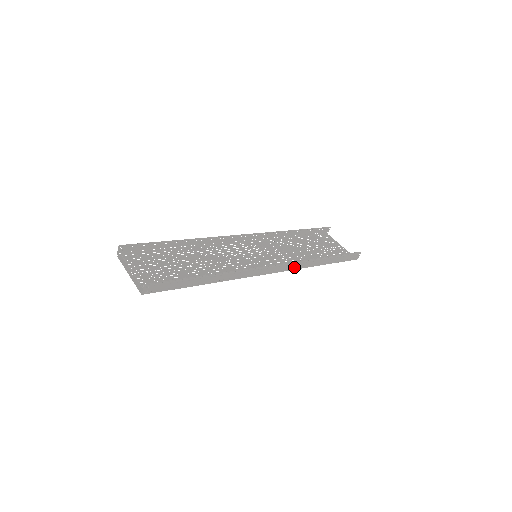
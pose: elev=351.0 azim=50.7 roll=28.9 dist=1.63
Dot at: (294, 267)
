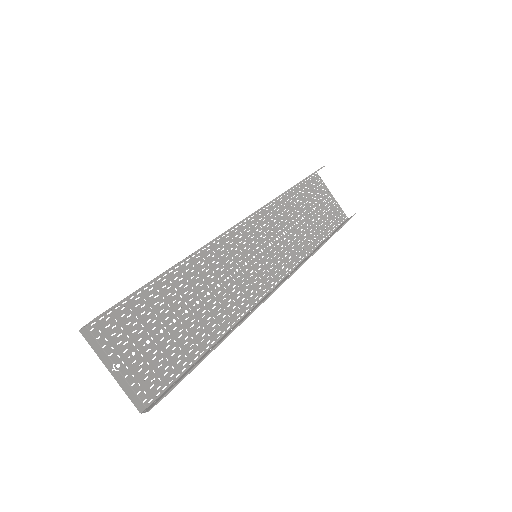
Dot at: (298, 266)
